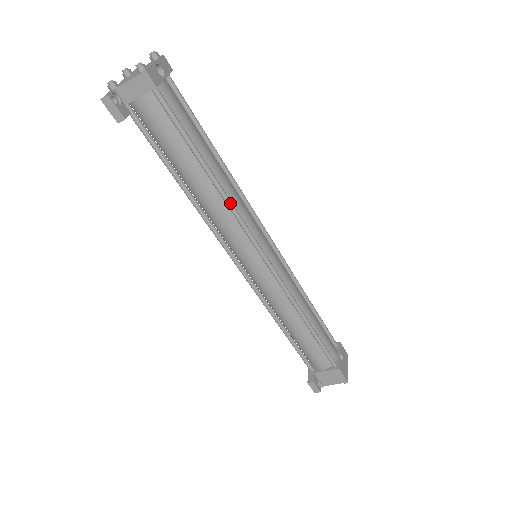
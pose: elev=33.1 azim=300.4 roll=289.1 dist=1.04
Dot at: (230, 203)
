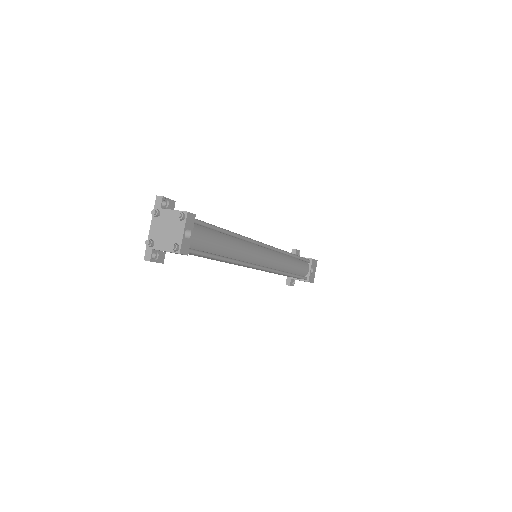
Dot at: (240, 264)
